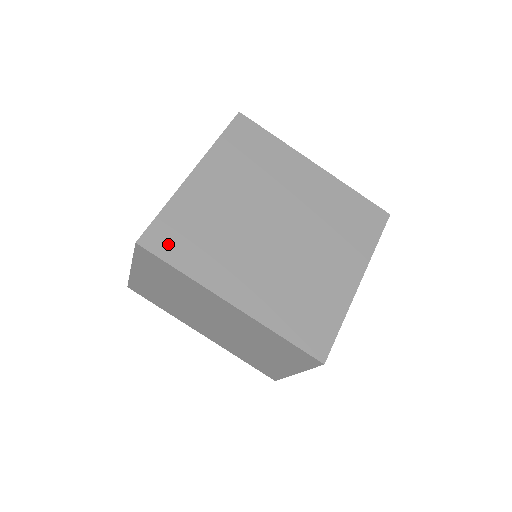
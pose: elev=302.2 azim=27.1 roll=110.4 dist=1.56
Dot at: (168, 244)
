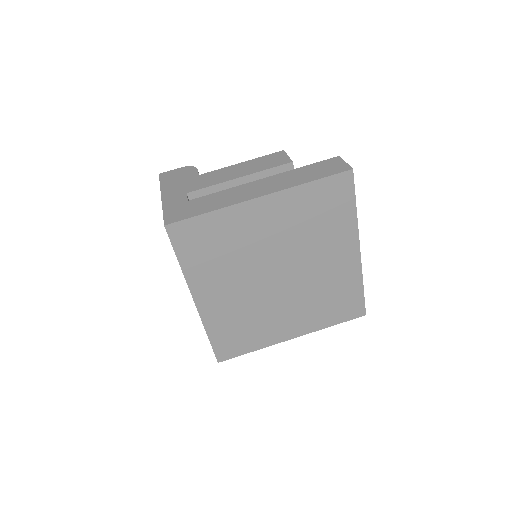
Dot at: (187, 241)
